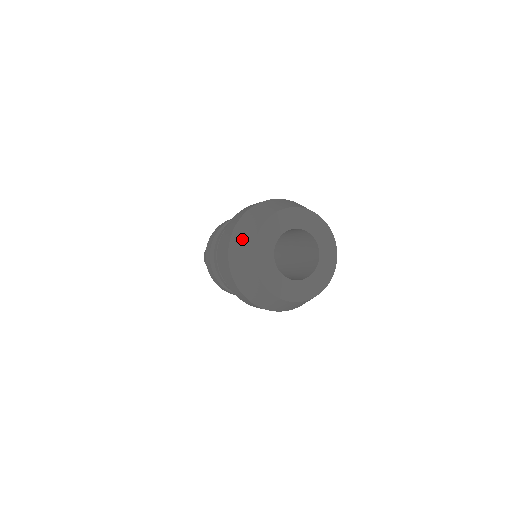
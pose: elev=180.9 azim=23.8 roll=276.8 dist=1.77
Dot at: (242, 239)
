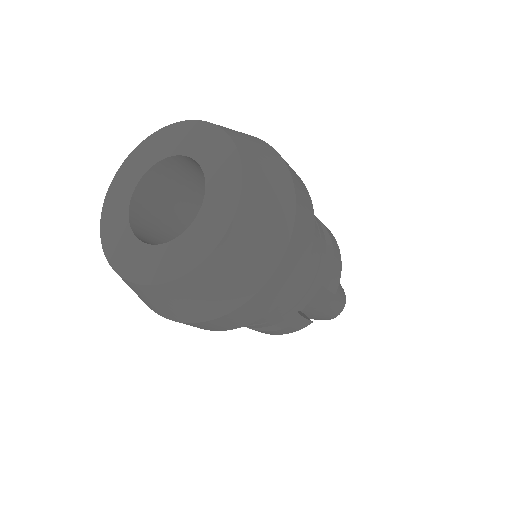
Dot at: occluded
